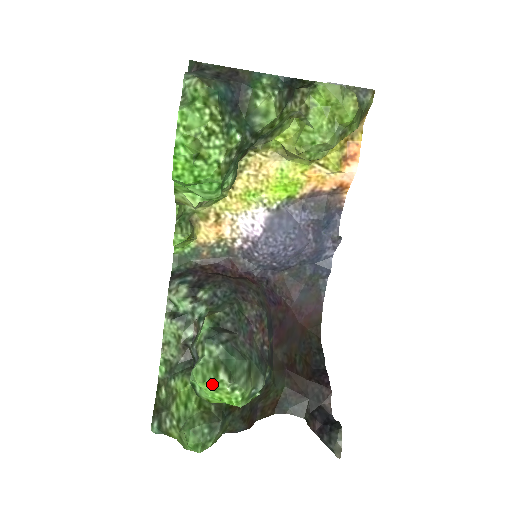
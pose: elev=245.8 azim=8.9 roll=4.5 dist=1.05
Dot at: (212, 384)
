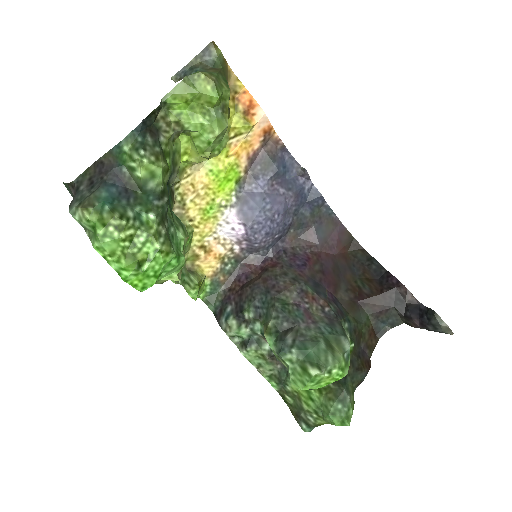
Dot at: (312, 382)
